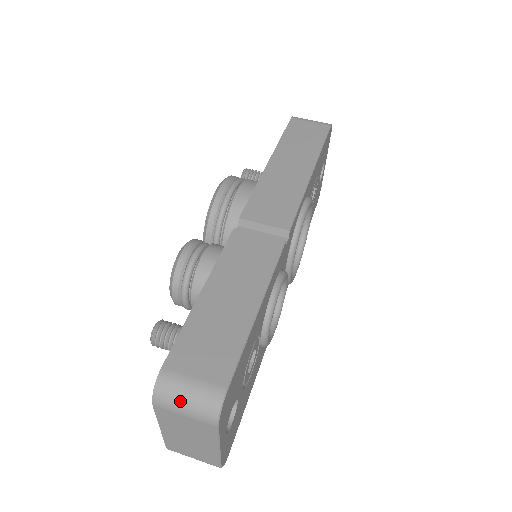
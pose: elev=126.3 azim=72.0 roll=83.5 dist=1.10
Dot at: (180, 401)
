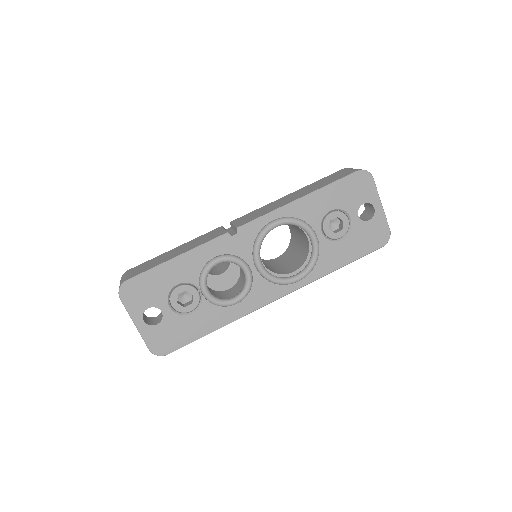
Dot at: occluded
